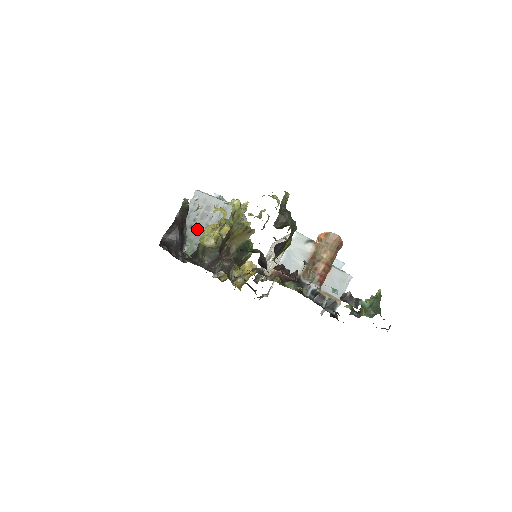
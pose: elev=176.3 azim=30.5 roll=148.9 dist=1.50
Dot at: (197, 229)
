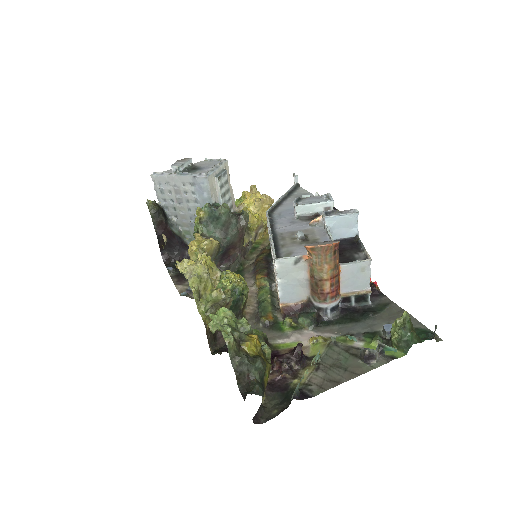
Dot at: (184, 218)
